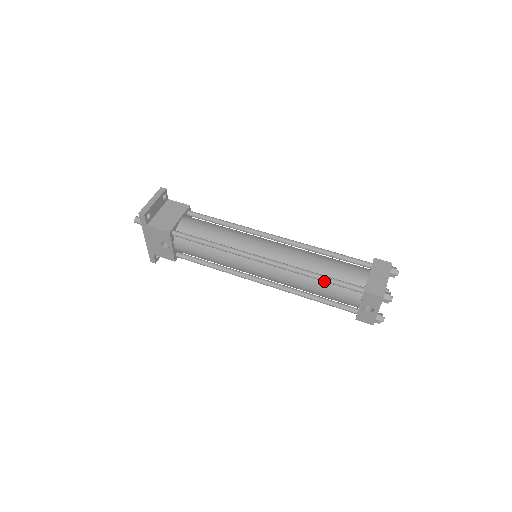
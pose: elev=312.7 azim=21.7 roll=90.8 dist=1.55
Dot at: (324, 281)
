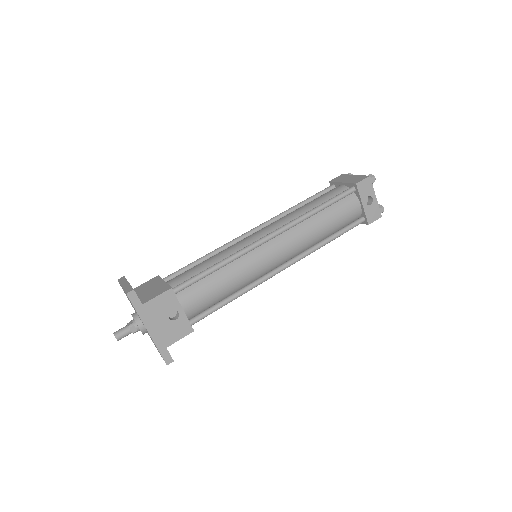
Dot at: (325, 207)
